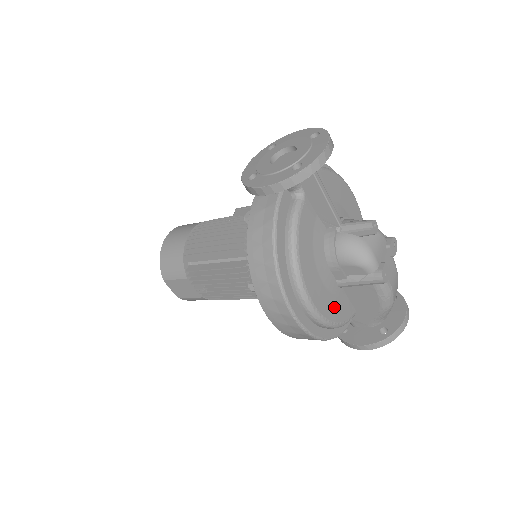
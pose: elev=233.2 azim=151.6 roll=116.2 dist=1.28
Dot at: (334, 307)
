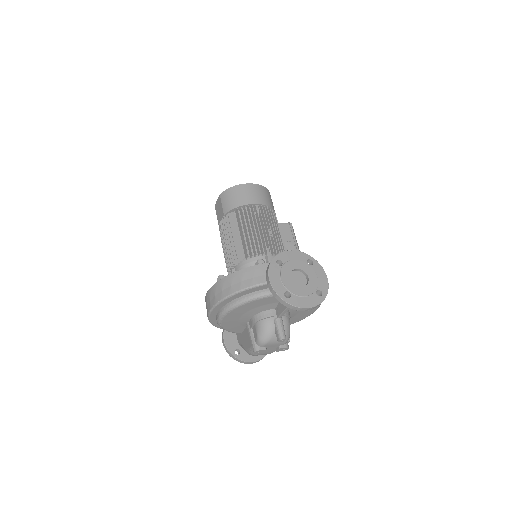
Dot at: (232, 325)
